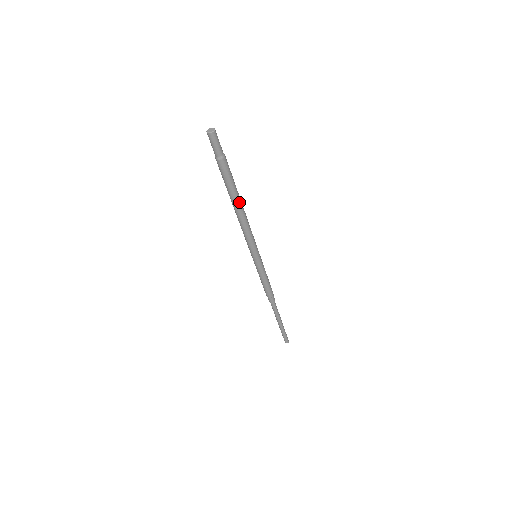
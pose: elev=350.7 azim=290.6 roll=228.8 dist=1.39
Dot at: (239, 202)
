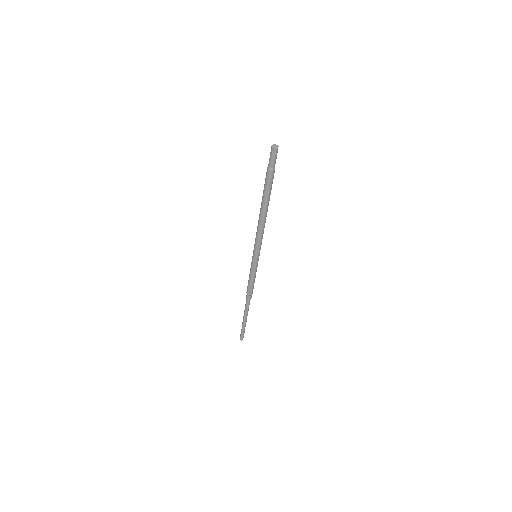
Dot at: occluded
